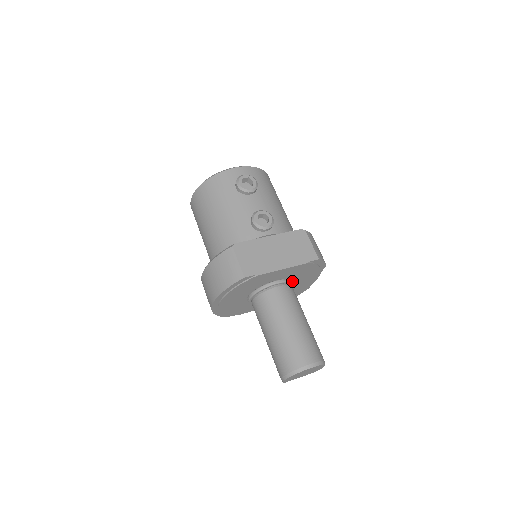
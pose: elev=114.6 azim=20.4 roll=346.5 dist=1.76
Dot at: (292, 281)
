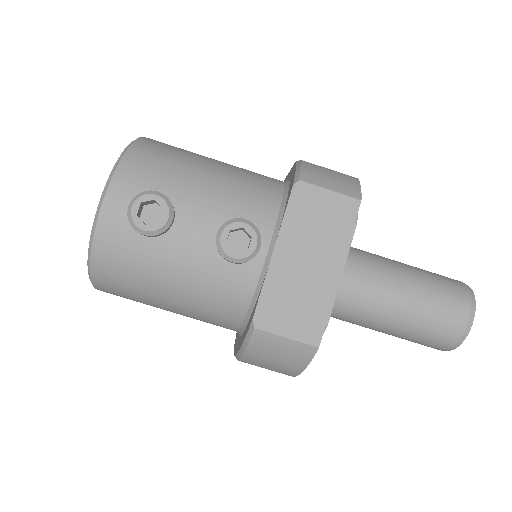
Dot at: occluded
